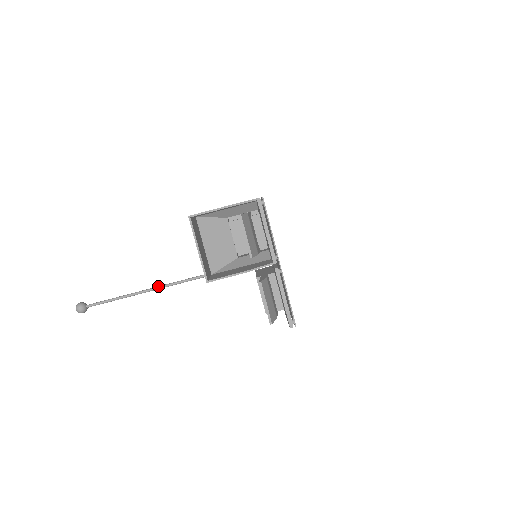
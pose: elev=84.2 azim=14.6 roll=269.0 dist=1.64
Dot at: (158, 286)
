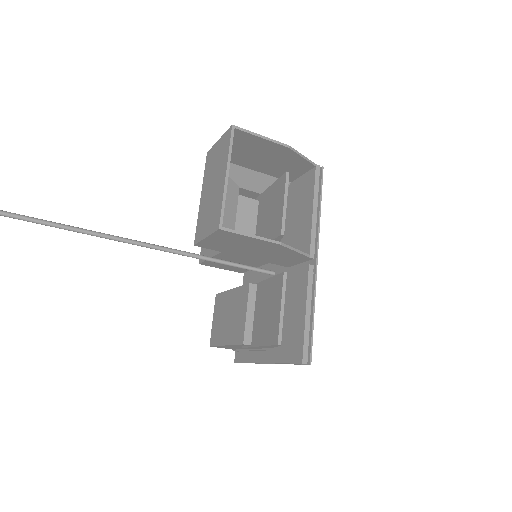
Dot at: occluded
